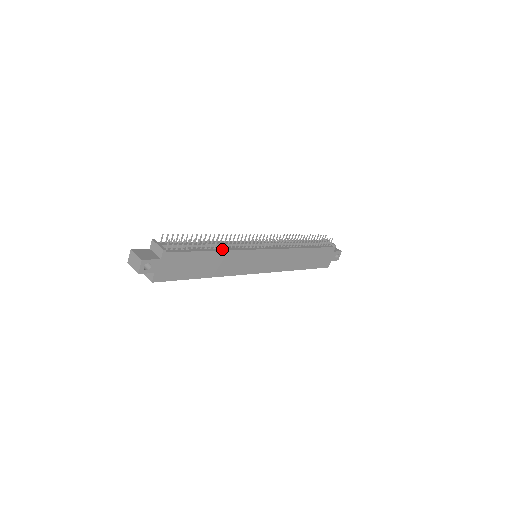
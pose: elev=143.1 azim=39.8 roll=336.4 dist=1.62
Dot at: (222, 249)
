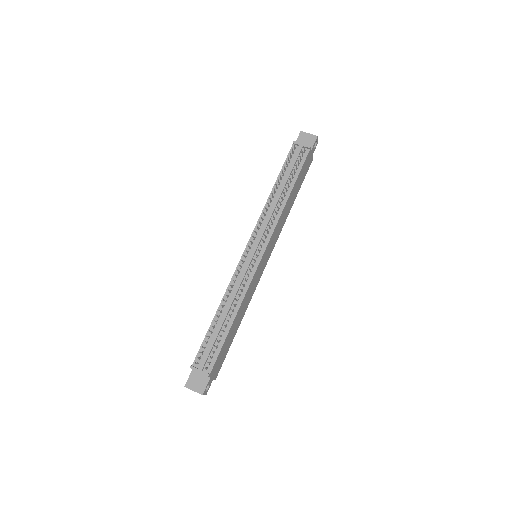
Dot at: (236, 309)
